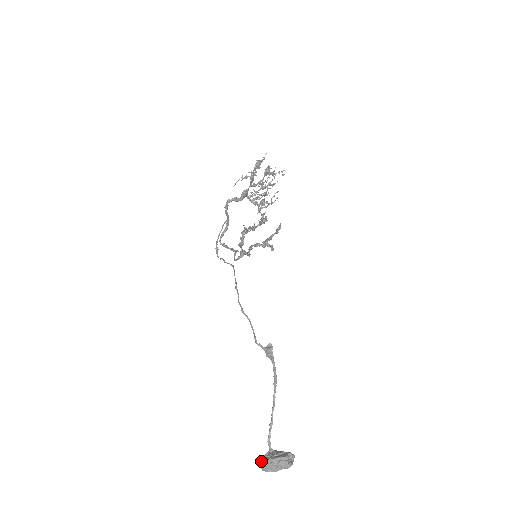
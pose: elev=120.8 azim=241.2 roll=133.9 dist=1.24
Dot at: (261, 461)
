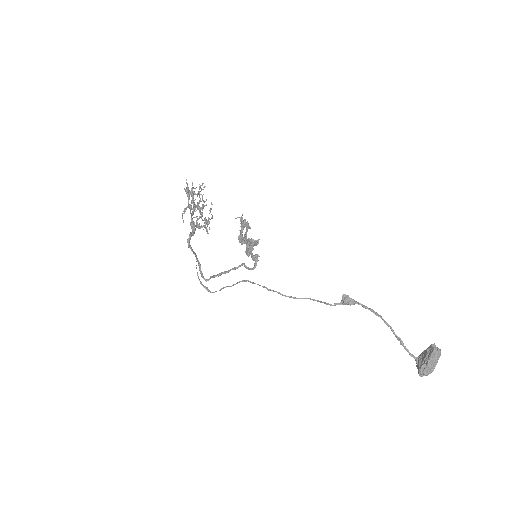
Dot at: (423, 370)
